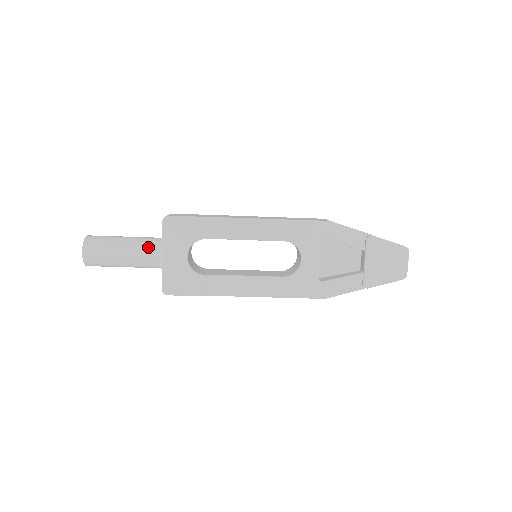
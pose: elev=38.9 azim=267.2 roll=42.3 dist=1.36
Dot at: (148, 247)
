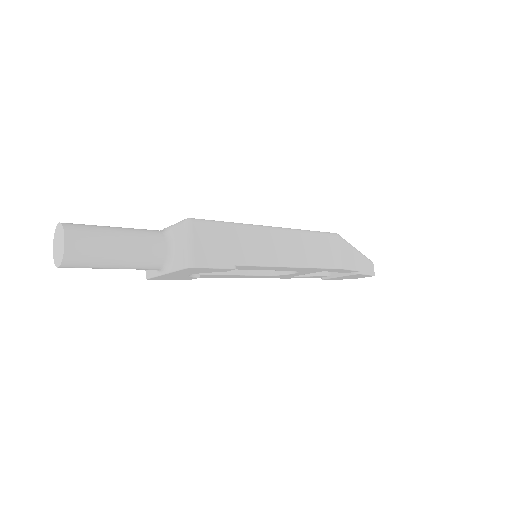
Dot at: (151, 266)
